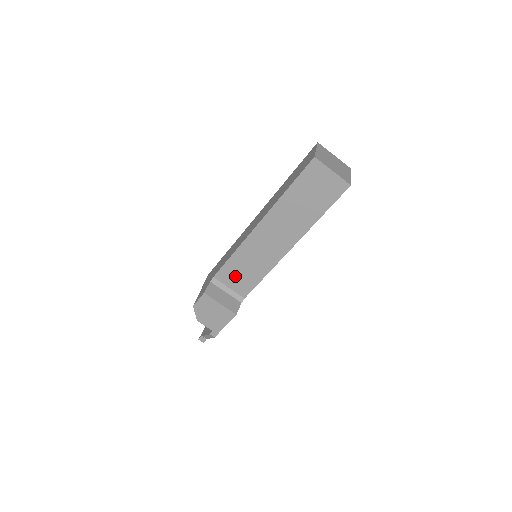
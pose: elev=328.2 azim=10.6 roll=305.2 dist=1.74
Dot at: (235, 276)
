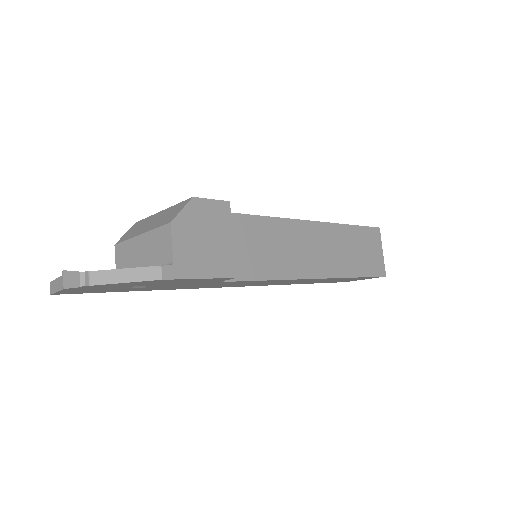
Dot at: (243, 241)
